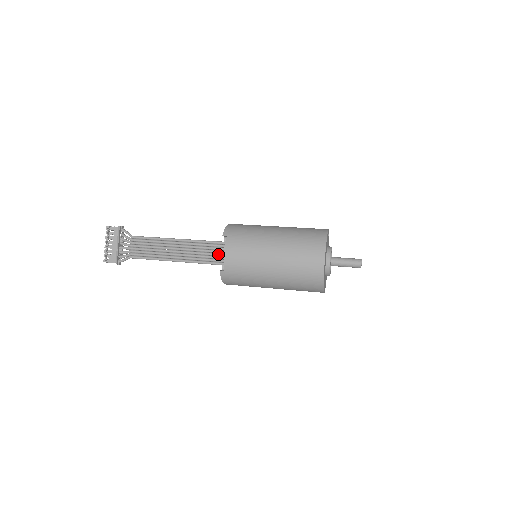
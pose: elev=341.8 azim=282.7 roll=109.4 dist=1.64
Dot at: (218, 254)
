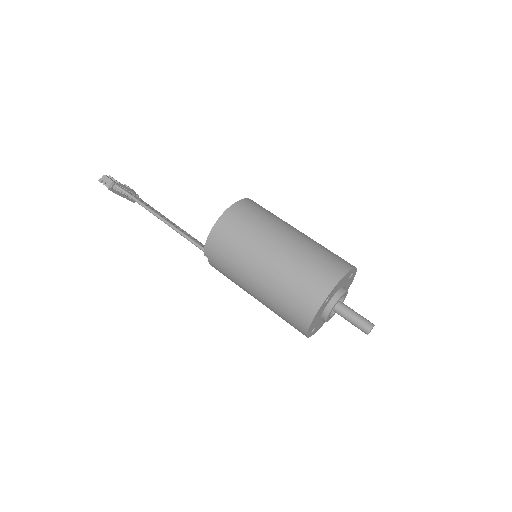
Dot at: occluded
